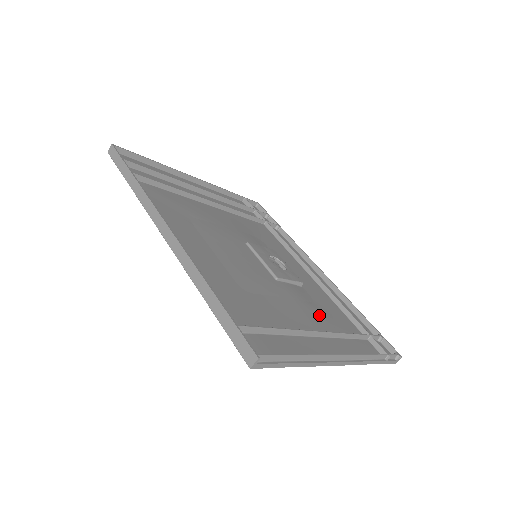
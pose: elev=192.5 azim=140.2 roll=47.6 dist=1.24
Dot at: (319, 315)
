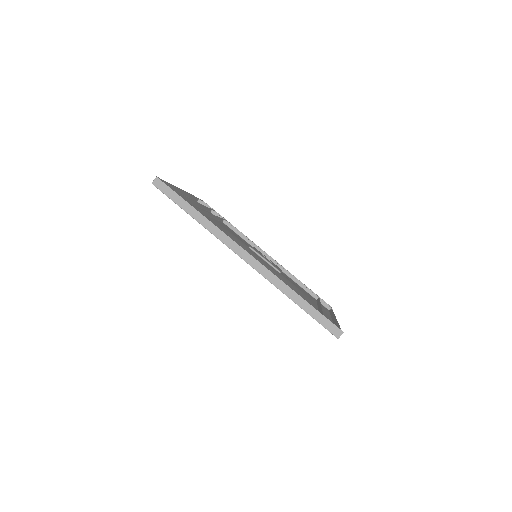
Dot at: occluded
